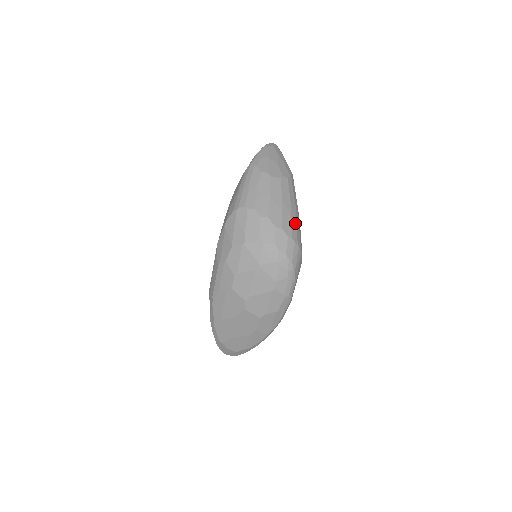
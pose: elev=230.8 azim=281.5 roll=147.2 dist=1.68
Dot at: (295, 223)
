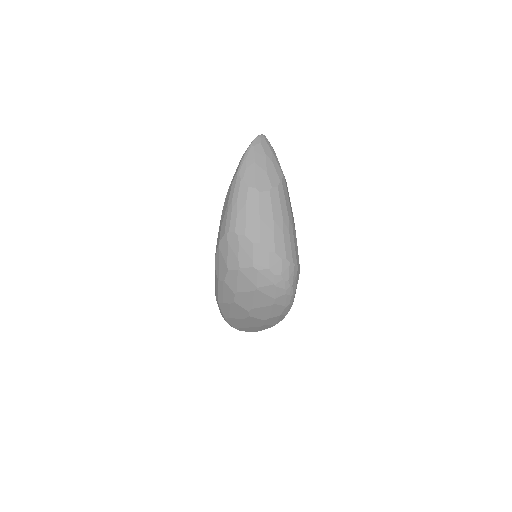
Dot at: (289, 239)
